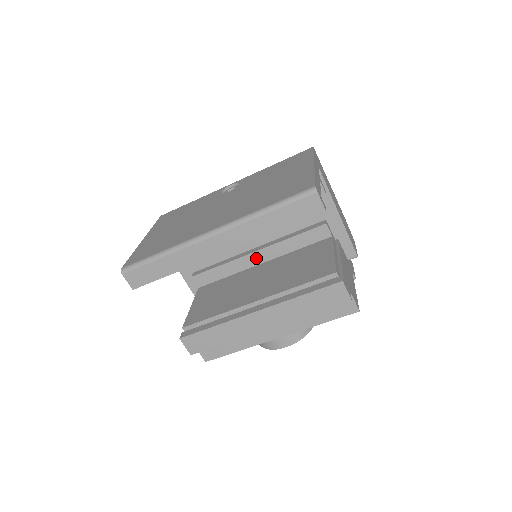
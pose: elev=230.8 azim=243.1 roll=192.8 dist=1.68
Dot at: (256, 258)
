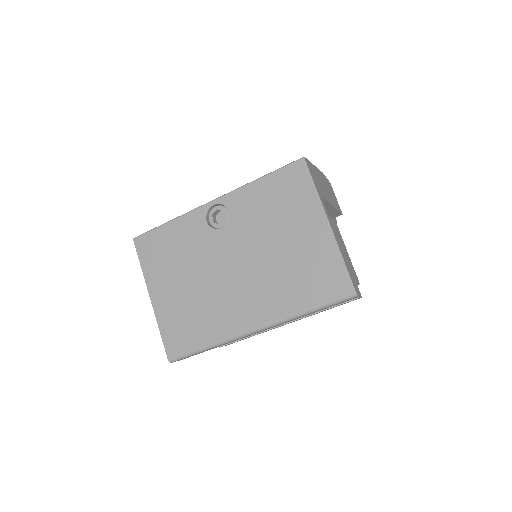
Dot at: occluded
